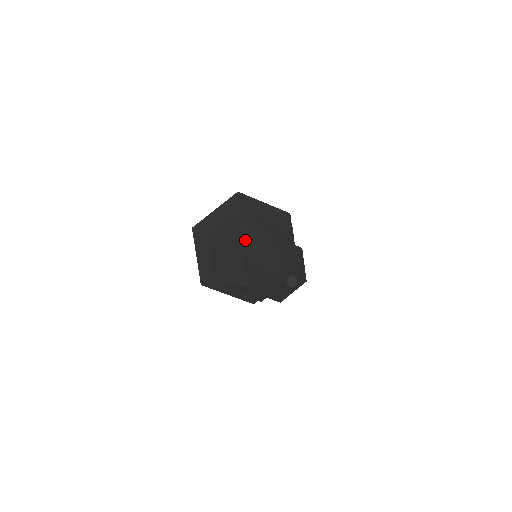
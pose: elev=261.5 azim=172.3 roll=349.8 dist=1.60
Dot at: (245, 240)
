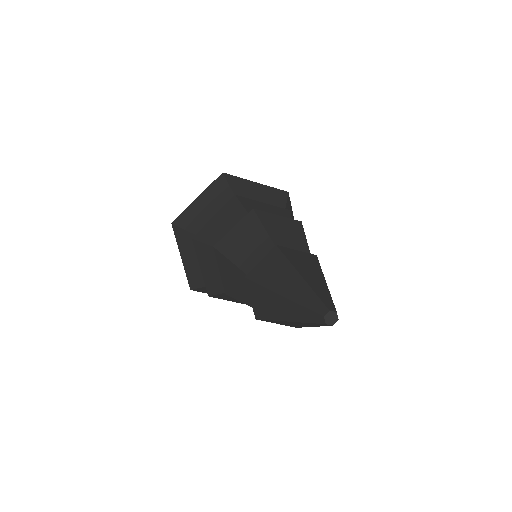
Dot at: (284, 233)
